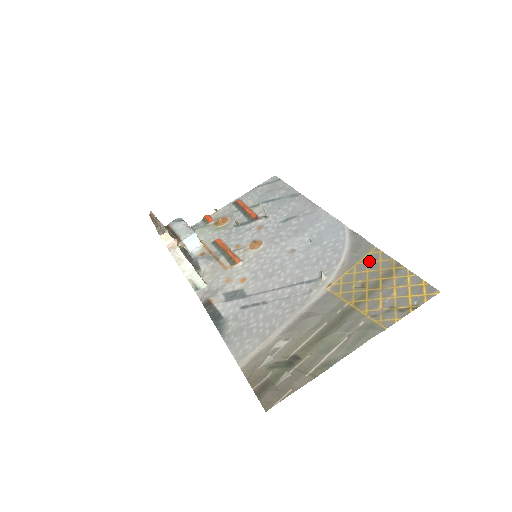
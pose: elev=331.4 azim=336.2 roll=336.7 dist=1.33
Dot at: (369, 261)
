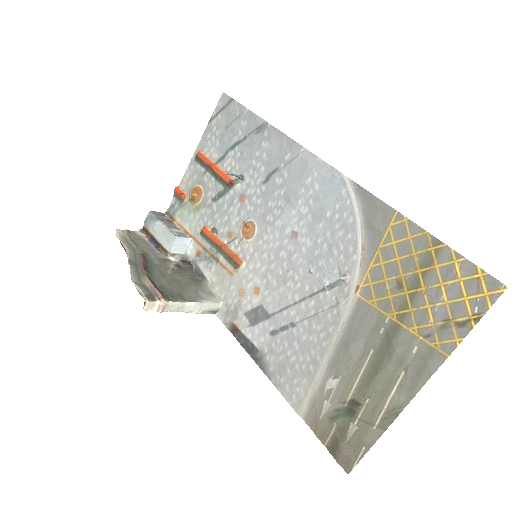
Dot at: (395, 240)
